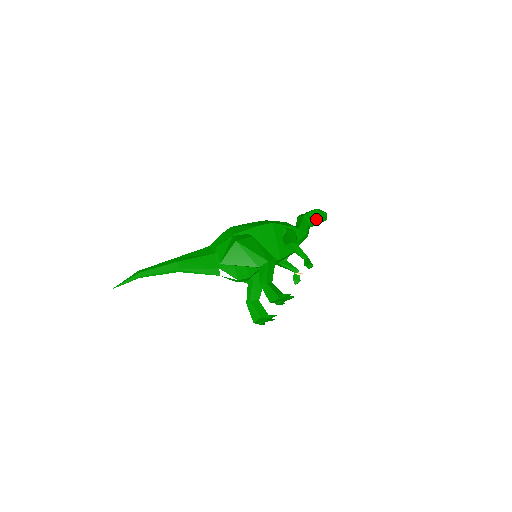
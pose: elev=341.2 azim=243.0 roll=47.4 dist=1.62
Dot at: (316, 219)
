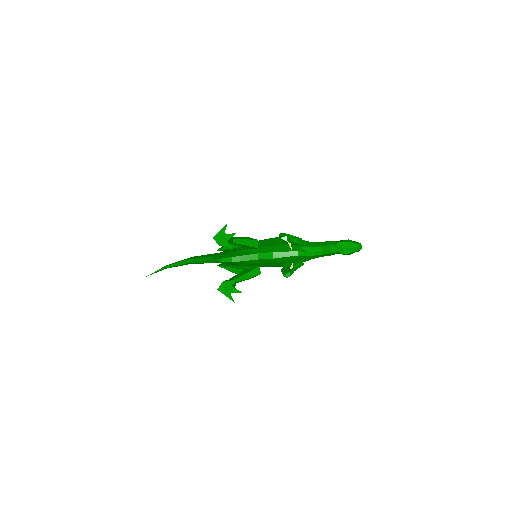
Dot at: (341, 242)
